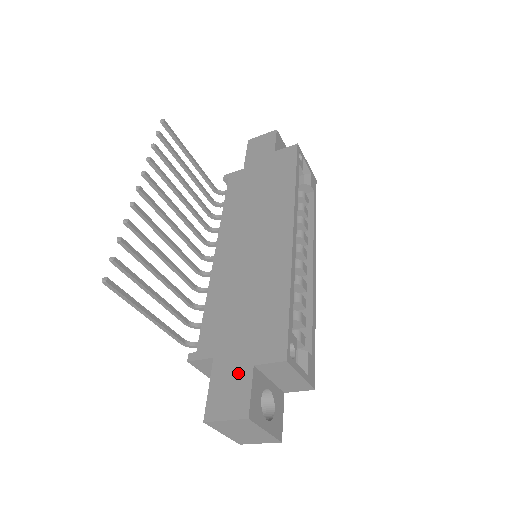
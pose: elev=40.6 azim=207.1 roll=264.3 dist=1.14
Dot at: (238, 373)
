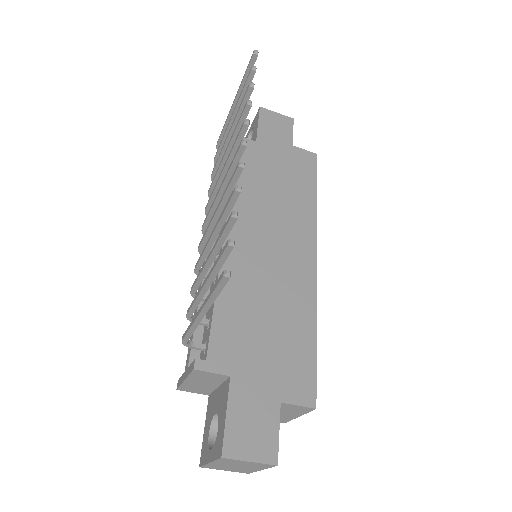
Dot at: (263, 406)
